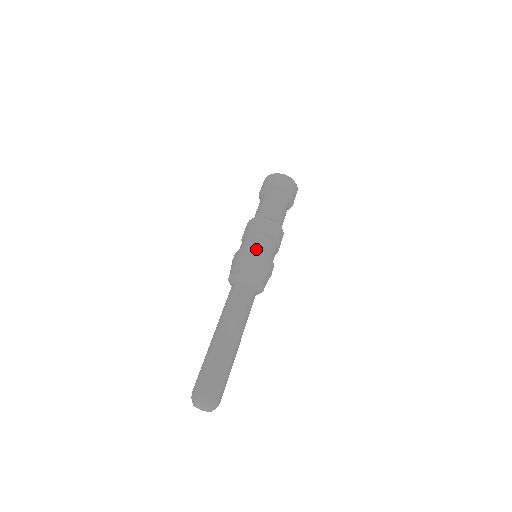
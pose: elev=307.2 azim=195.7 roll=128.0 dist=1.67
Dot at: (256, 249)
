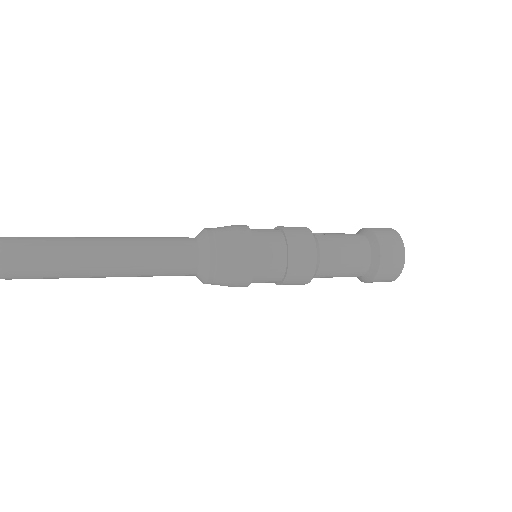
Dot at: (256, 241)
